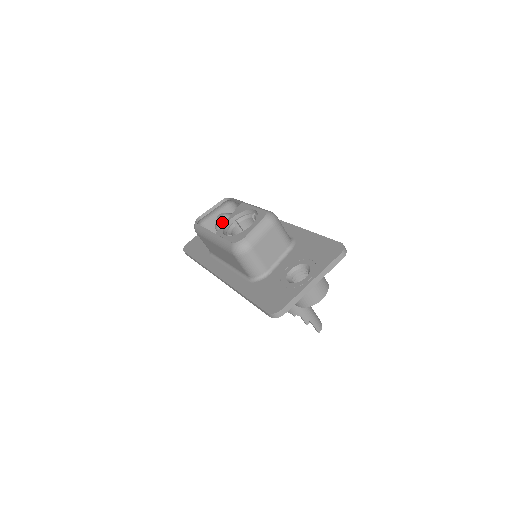
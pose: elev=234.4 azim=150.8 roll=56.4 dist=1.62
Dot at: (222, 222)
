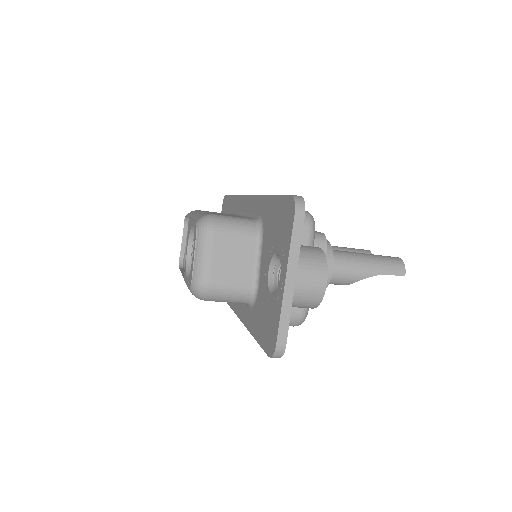
Dot at: occluded
